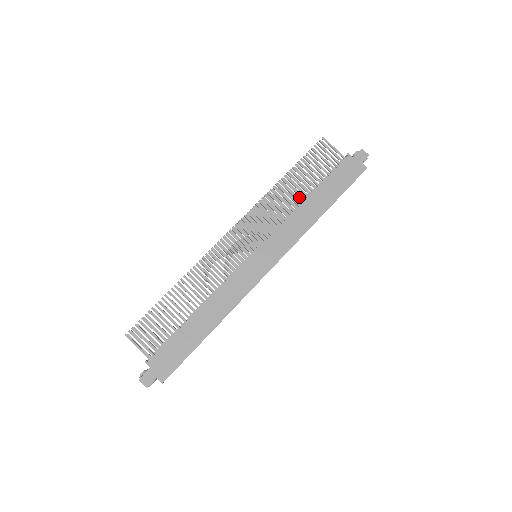
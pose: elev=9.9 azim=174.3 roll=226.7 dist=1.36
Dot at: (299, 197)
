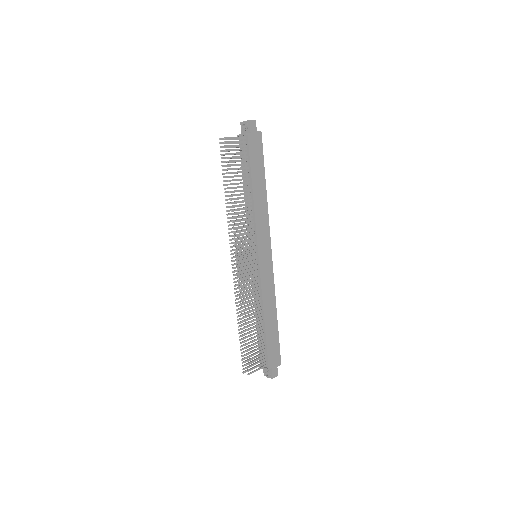
Dot at: occluded
